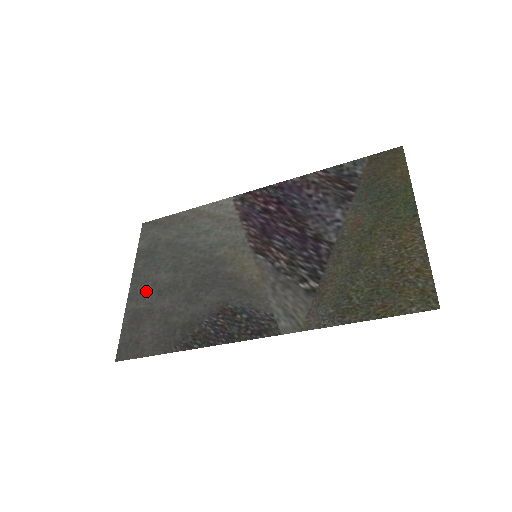
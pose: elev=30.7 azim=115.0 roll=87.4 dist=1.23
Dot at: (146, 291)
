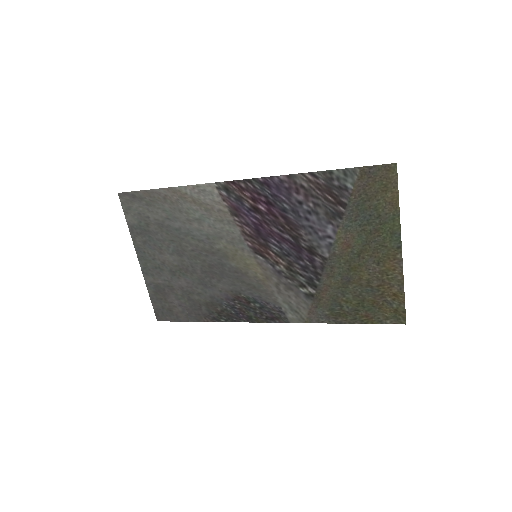
Dot at: (158, 269)
